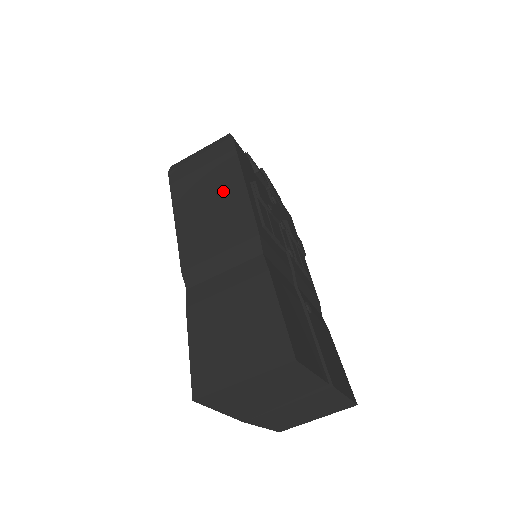
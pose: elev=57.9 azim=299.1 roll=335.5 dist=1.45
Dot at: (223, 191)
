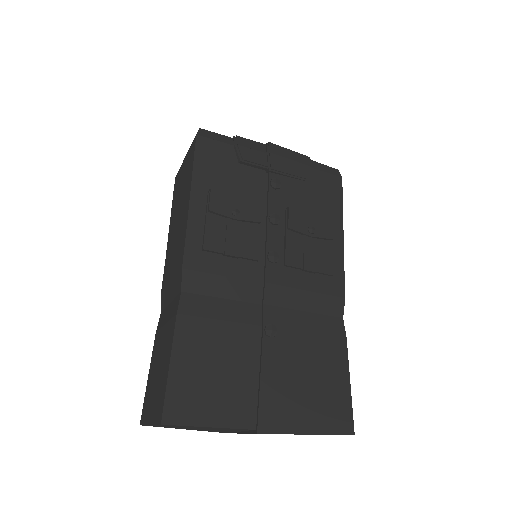
Dot at: (183, 207)
